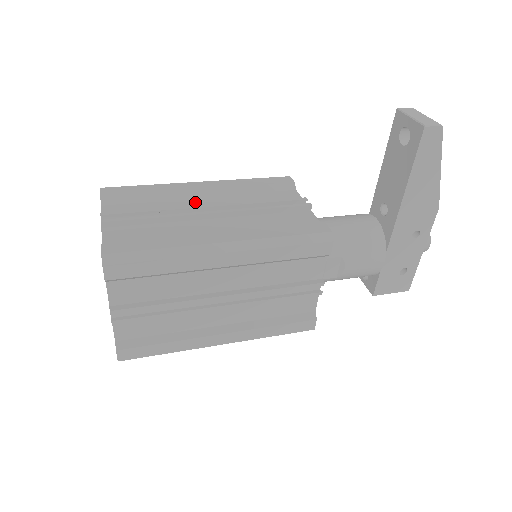
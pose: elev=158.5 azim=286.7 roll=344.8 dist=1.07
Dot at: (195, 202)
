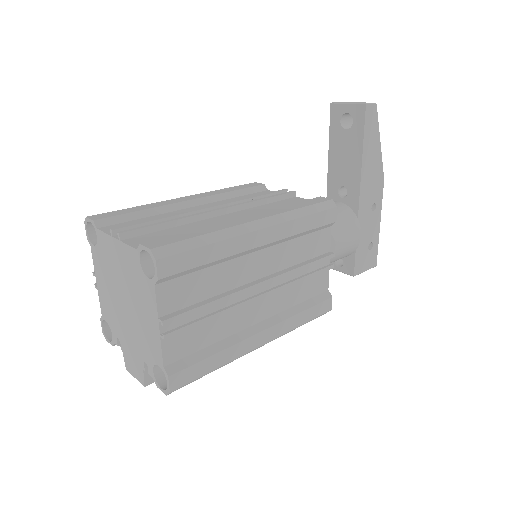
Dot at: occluded
